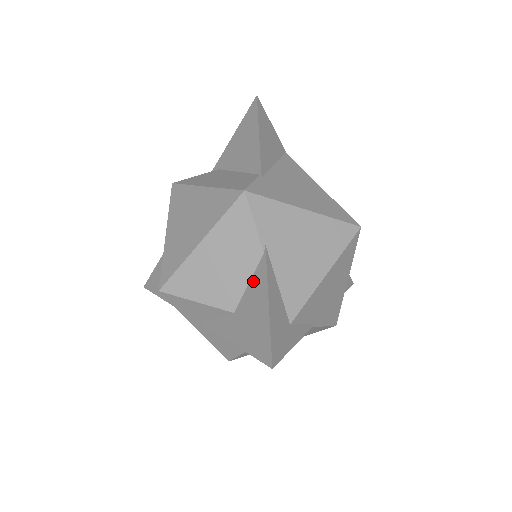
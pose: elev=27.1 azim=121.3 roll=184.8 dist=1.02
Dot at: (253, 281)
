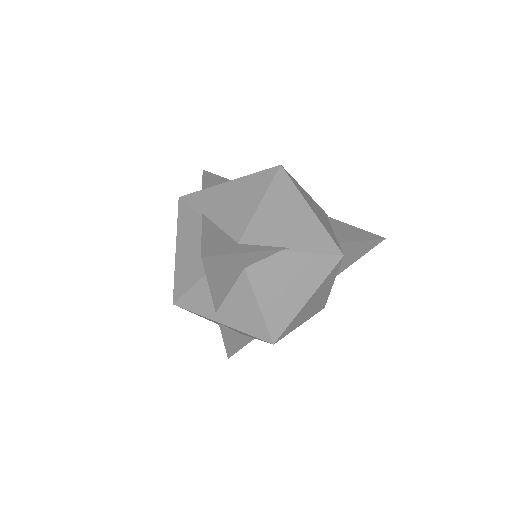
Dot at: occluded
